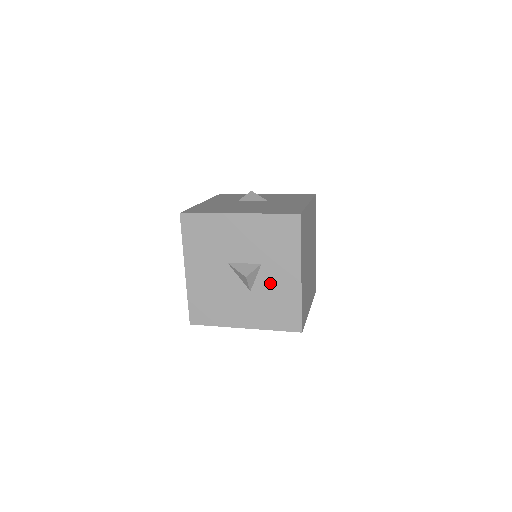
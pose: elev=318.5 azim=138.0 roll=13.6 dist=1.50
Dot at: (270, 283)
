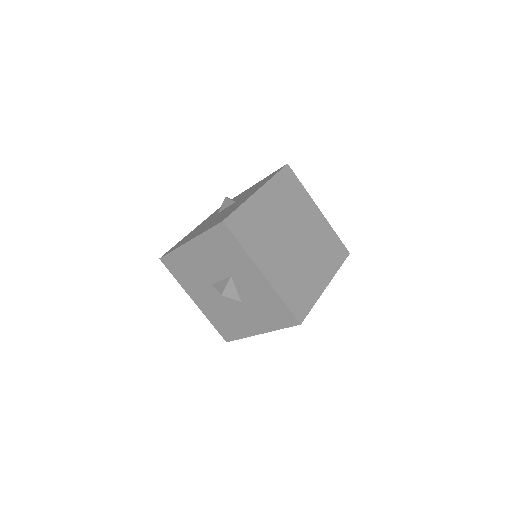
Dot at: (248, 290)
